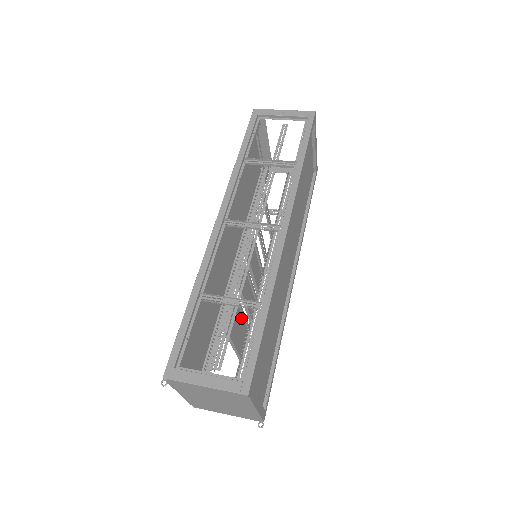
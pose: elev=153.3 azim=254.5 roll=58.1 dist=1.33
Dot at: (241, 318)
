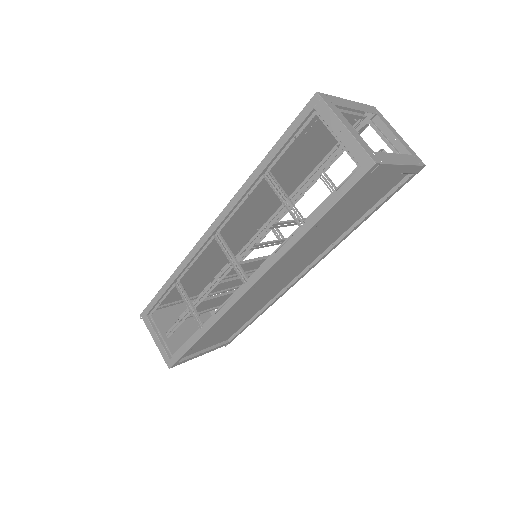
Dot at: (222, 294)
